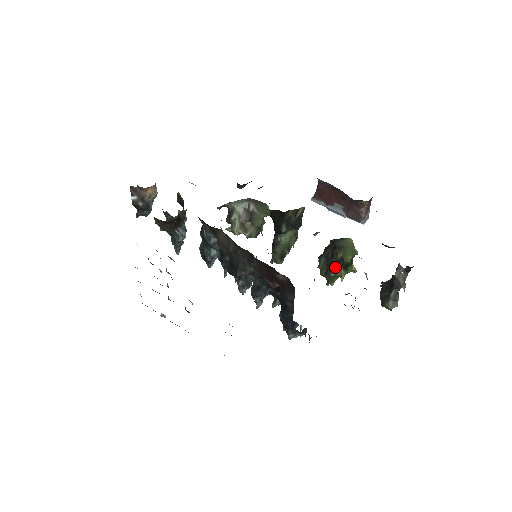
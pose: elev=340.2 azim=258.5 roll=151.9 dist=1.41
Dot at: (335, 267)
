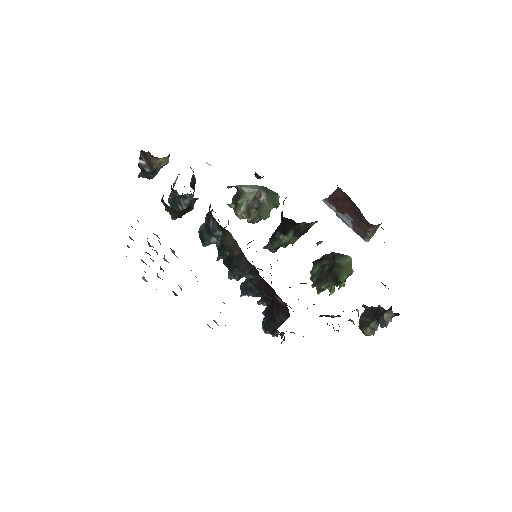
Dot at: (328, 283)
